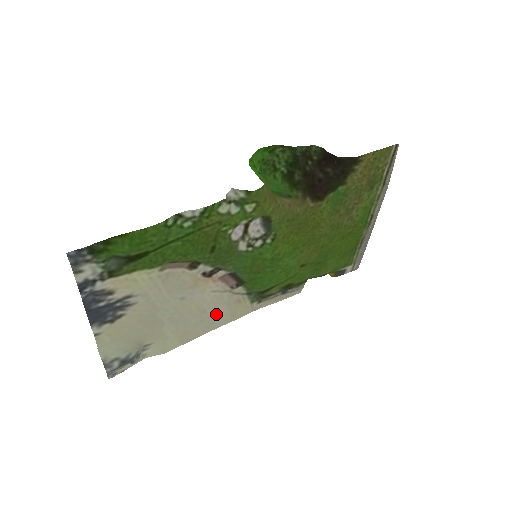
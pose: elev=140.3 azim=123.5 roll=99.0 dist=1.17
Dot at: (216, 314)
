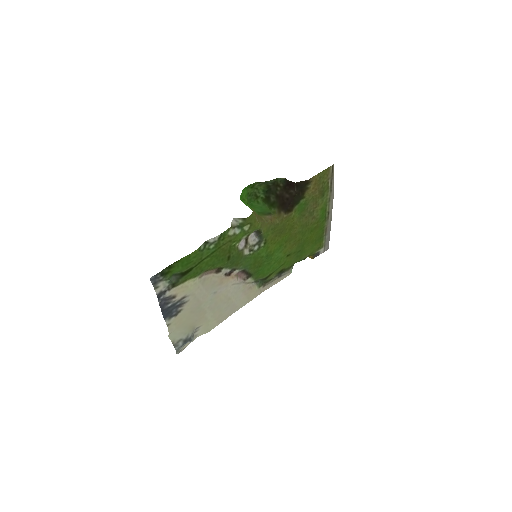
Dot at: (237, 299)
